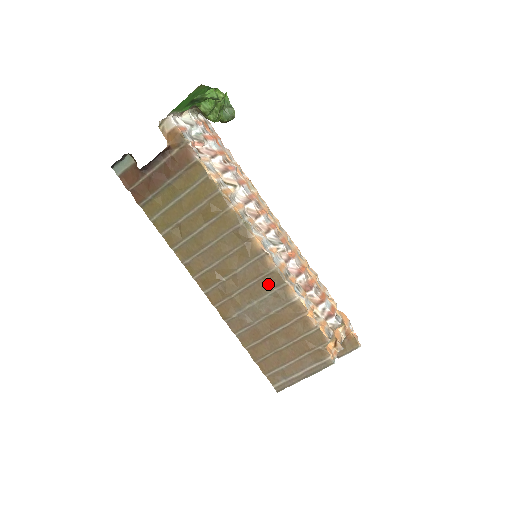
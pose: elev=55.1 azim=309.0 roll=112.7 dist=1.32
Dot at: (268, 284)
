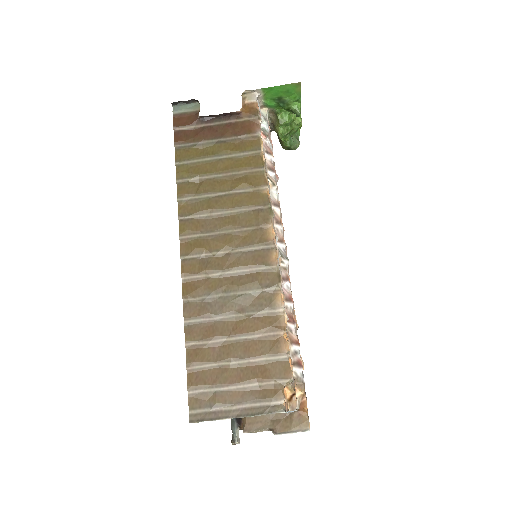
Dot at: (259, 280)
